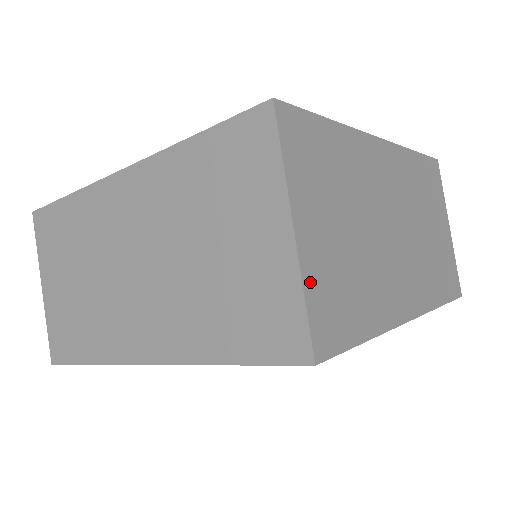
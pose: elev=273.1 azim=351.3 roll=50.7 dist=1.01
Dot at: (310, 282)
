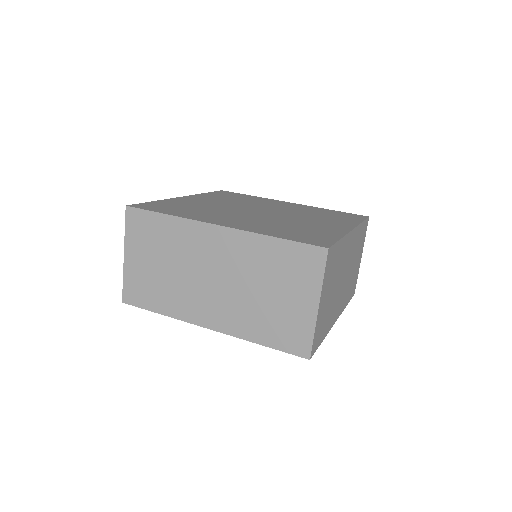
Dot at: (317, 326)
